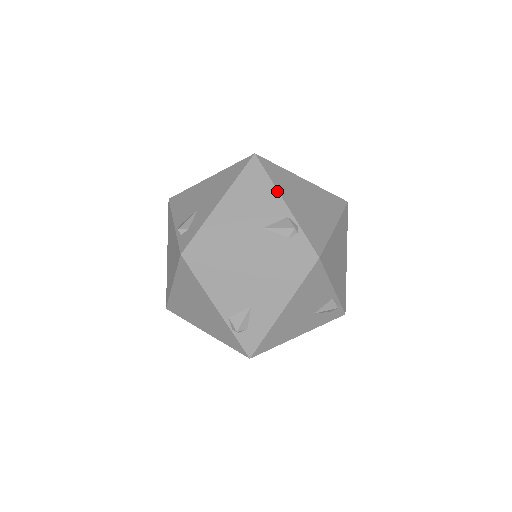
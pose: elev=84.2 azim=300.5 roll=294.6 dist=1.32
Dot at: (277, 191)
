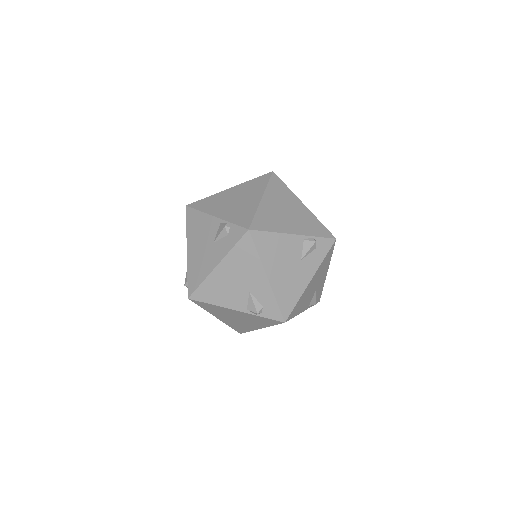
Dot at: (284, 234)
